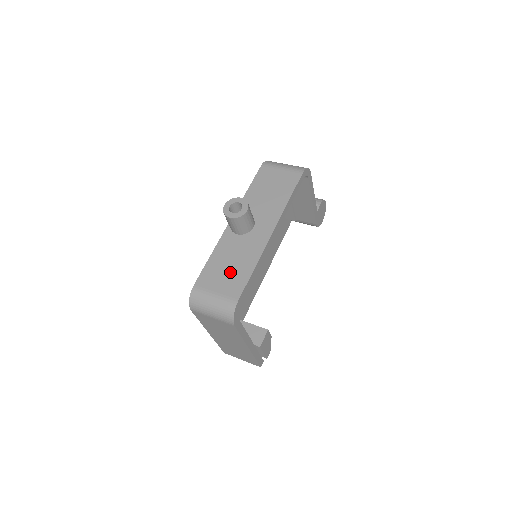
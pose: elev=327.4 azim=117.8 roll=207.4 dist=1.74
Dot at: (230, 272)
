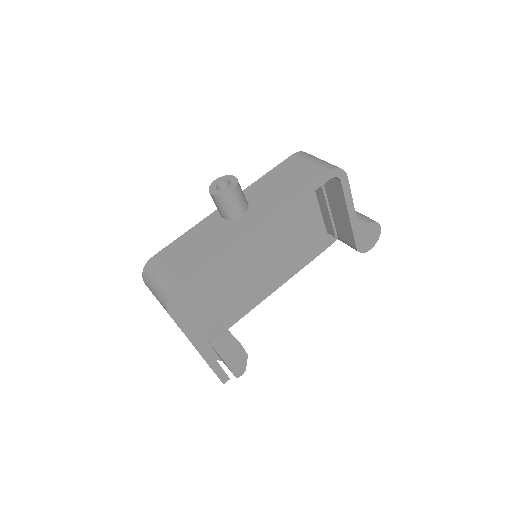
Dot at: (191, 254)
